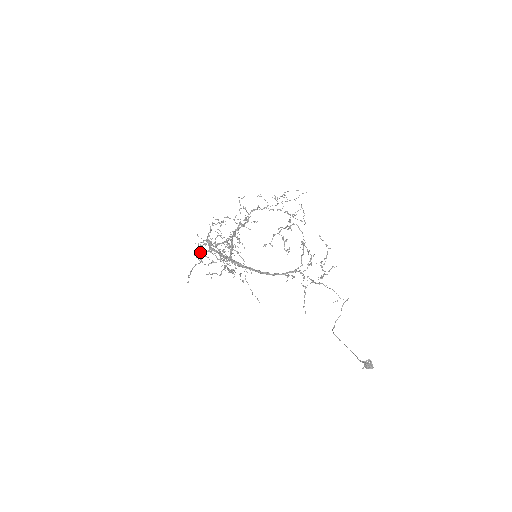
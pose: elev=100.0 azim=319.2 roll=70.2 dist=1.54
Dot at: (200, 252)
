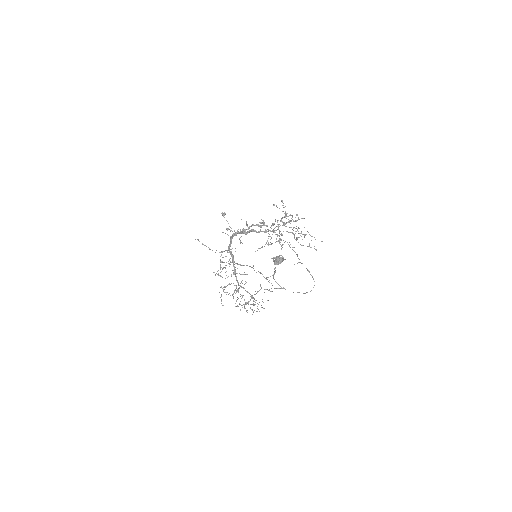
Dot at: (225, 287)
